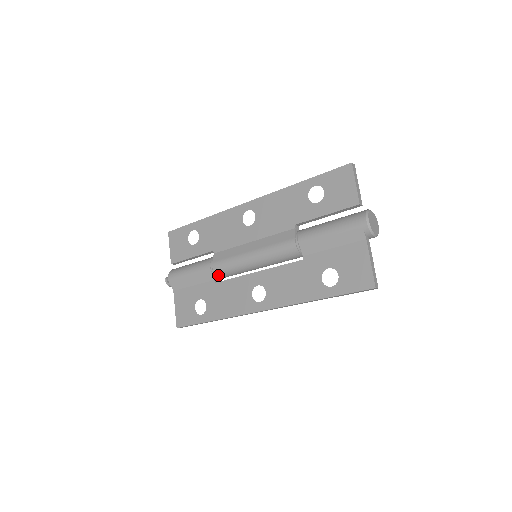
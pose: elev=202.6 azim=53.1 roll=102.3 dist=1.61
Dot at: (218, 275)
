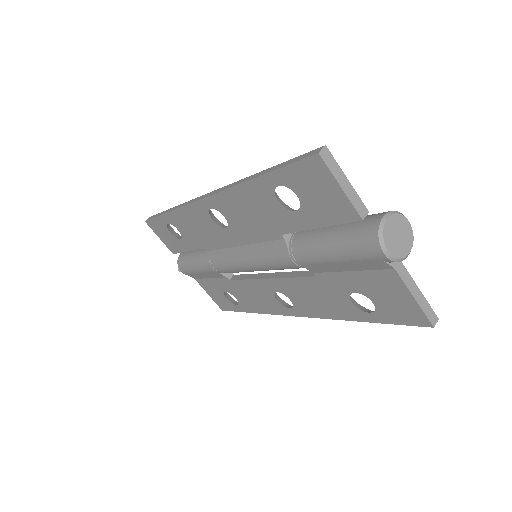
Dot at: occluded
